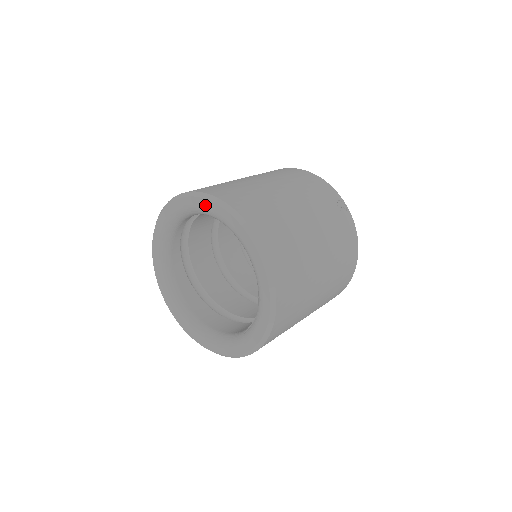
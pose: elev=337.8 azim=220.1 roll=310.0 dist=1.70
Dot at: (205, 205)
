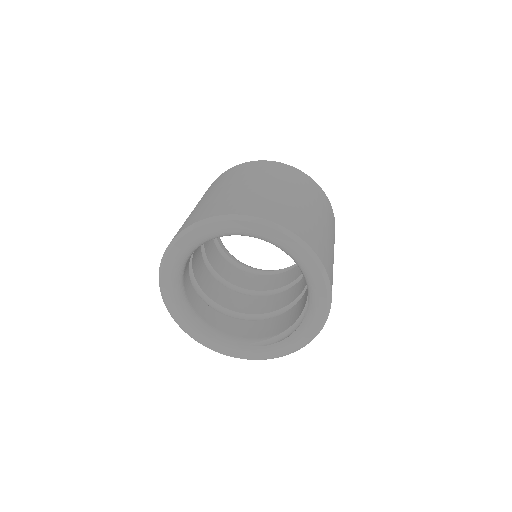
Dot at: (298, 252)
